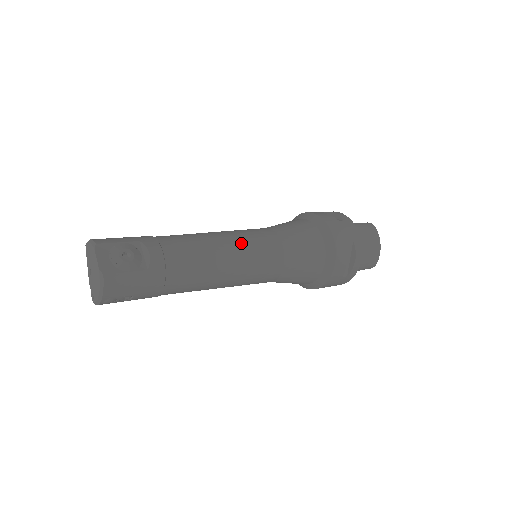
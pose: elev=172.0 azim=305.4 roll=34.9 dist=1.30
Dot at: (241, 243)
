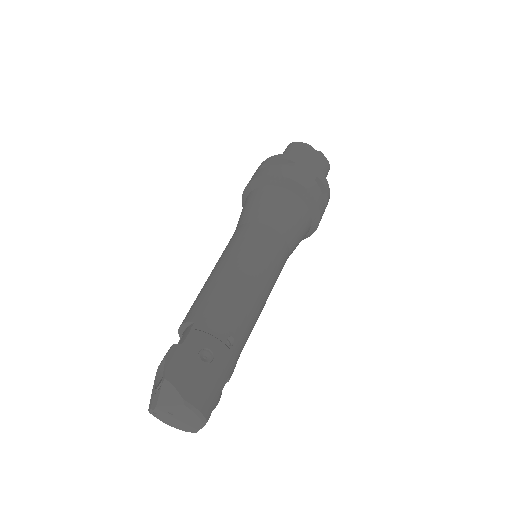
Dot at: occluded
